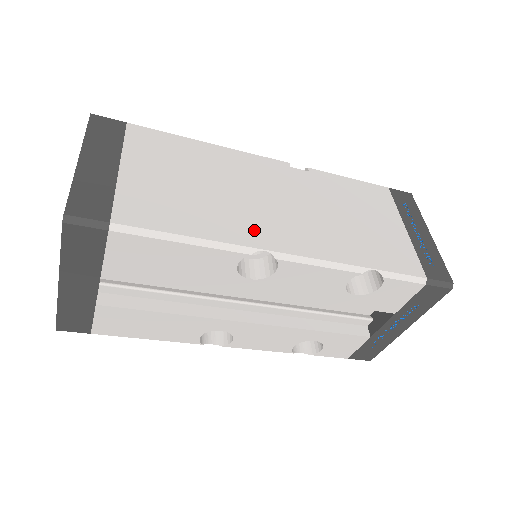
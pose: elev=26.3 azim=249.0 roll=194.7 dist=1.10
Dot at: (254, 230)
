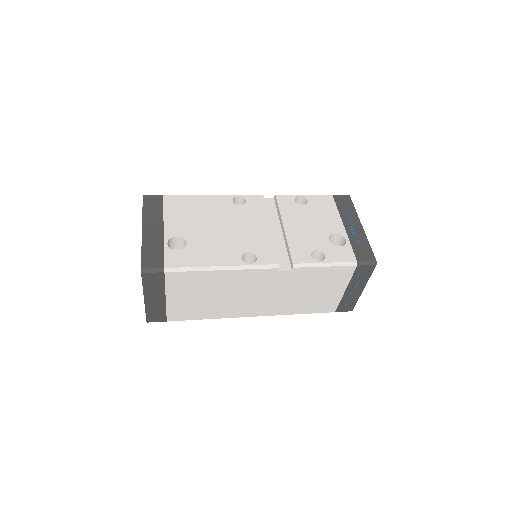
Dot at: (238, 311)
